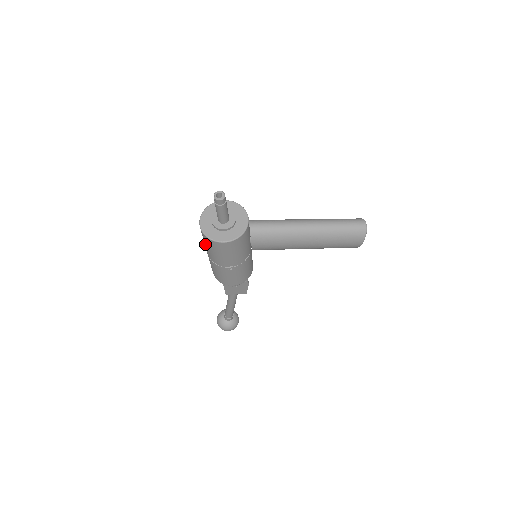
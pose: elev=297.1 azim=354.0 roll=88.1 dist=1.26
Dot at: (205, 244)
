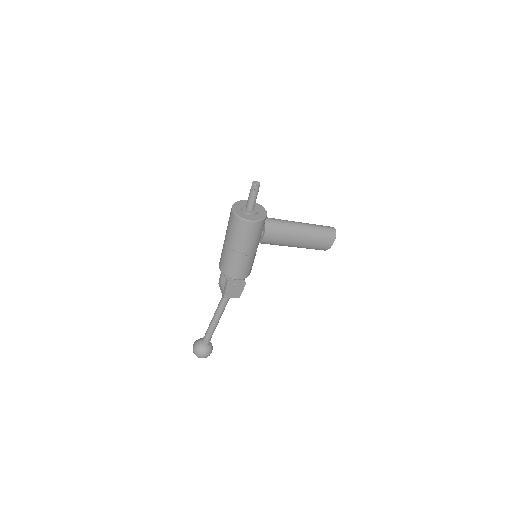
Dot at: (232, 230)
